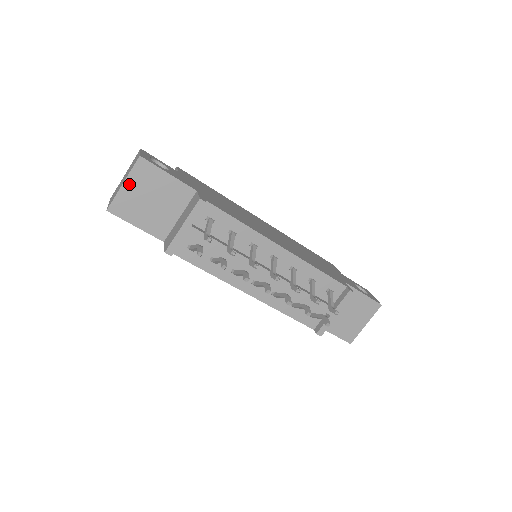
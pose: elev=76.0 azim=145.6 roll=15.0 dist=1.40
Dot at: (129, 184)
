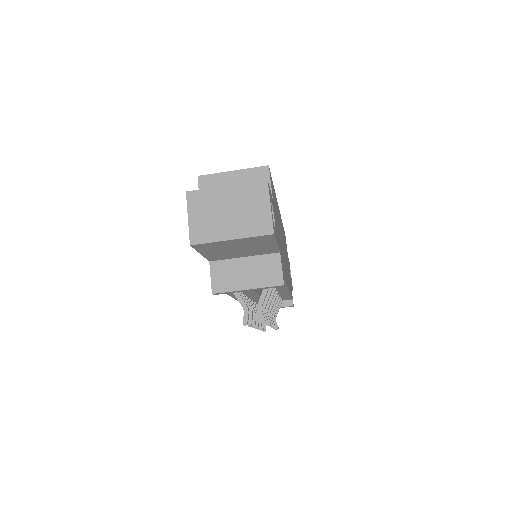
Dot at: (236, 241)
